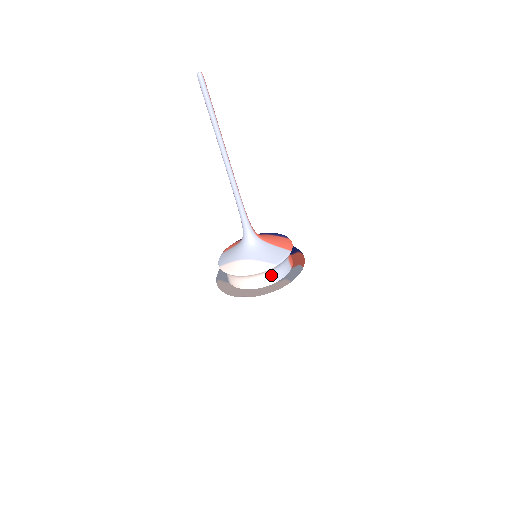
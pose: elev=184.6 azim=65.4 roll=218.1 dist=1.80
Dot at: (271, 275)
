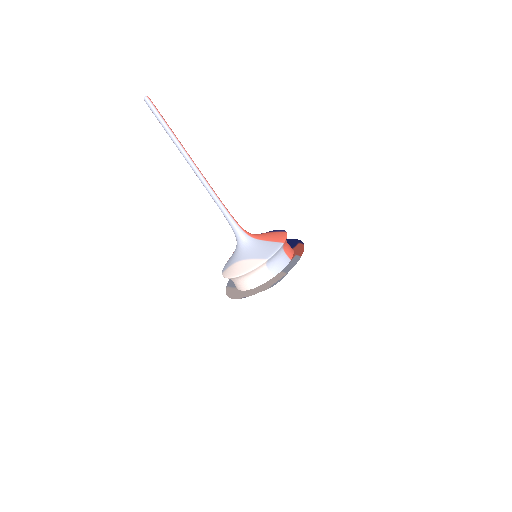
Dot at: (266, 271)
